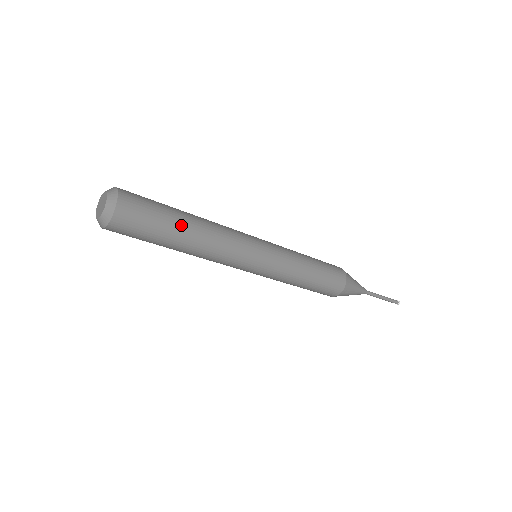
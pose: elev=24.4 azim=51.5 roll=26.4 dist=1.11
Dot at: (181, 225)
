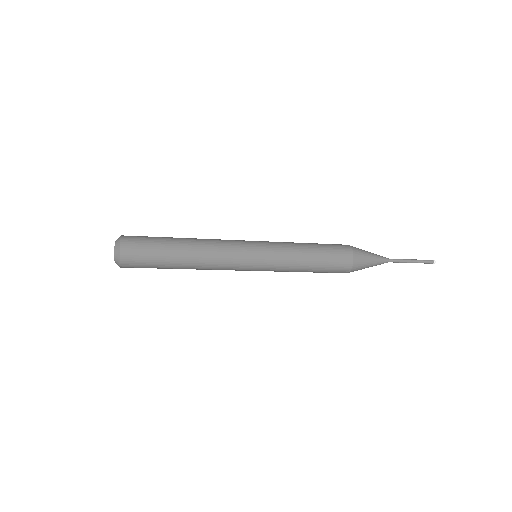
Dot at: (175, 250)
